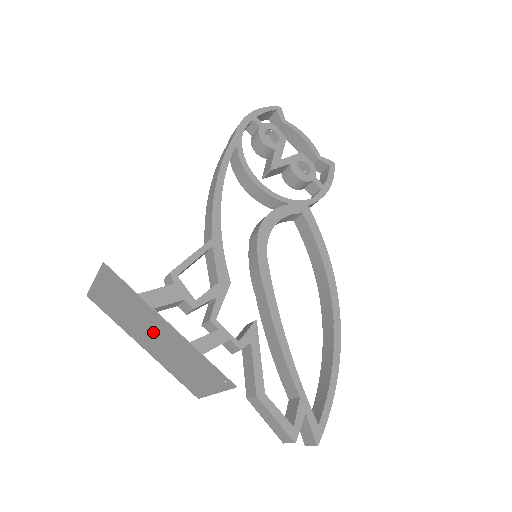
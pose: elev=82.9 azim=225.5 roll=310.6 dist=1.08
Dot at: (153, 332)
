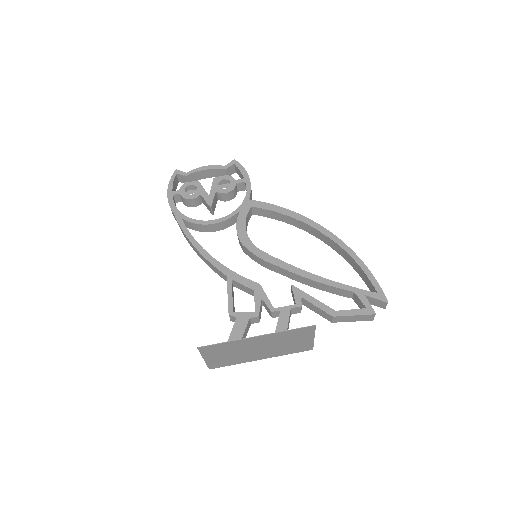
Dot at: (254, 348)
